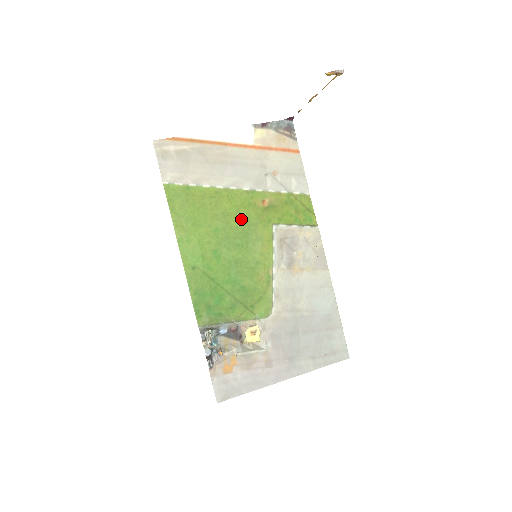
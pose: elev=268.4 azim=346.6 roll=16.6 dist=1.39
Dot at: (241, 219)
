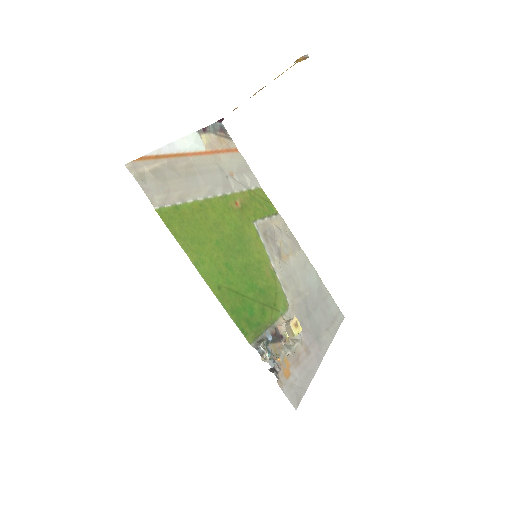
Dot at: (230, 225)
